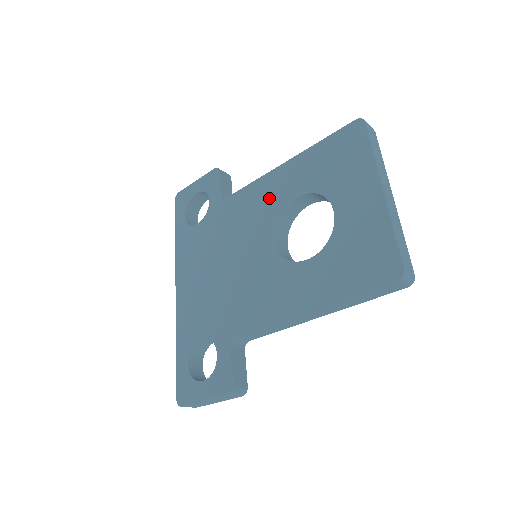
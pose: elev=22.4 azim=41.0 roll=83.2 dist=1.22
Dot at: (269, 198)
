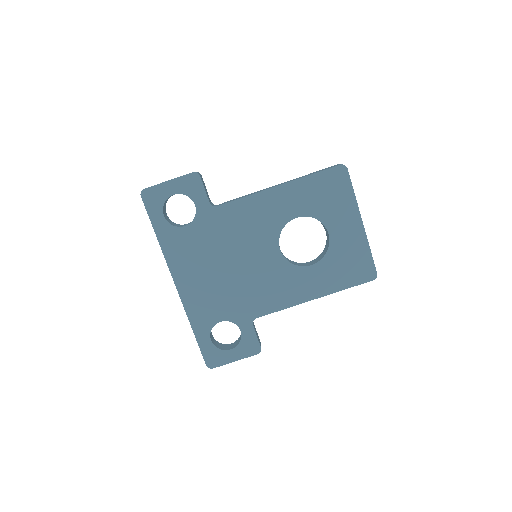
Dot at: (268, 214)
